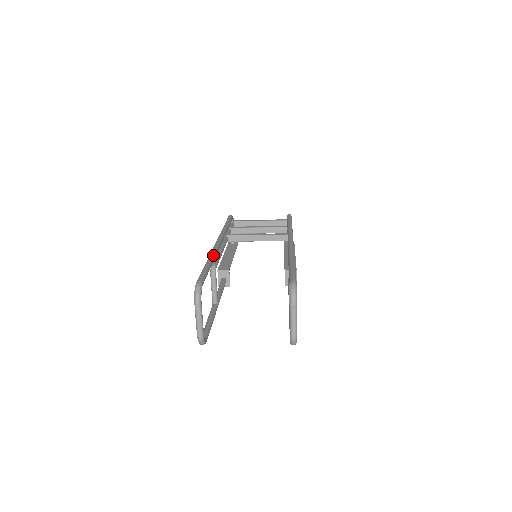
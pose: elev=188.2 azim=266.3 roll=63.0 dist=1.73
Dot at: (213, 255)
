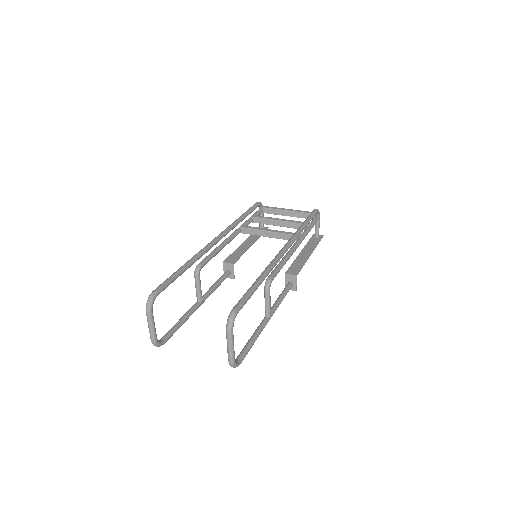
Dot at: (195, 257)
